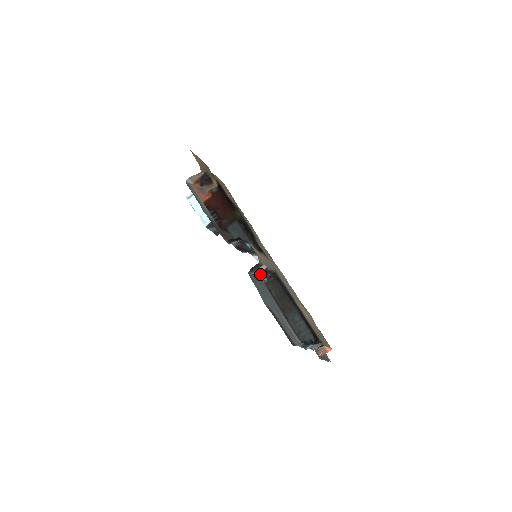
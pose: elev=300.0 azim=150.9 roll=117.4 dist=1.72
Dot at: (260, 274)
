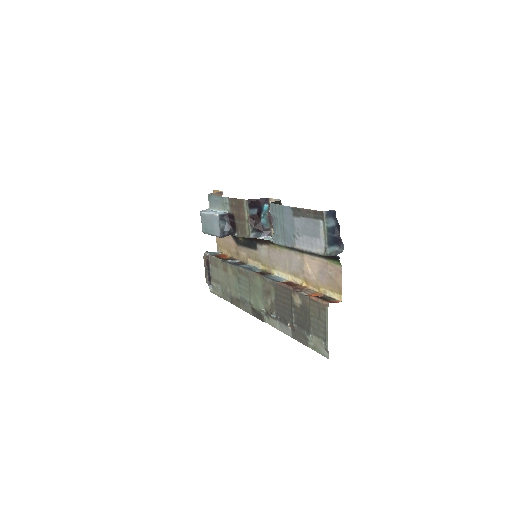
Dot at: occluded
